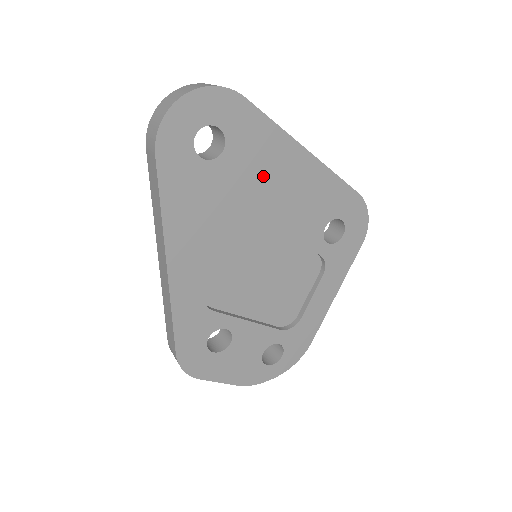
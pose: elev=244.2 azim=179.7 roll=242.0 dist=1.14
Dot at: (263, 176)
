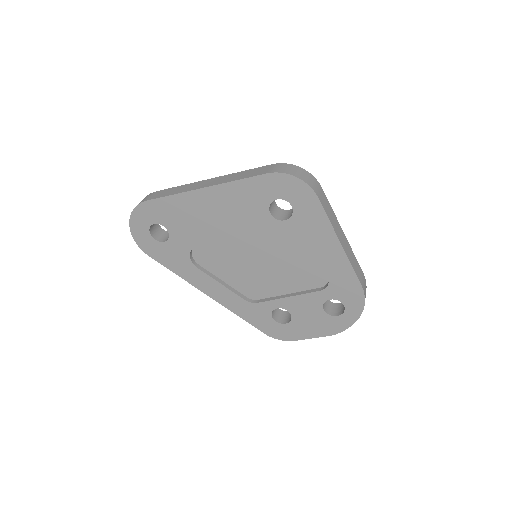
Dot at: (198, 223)
